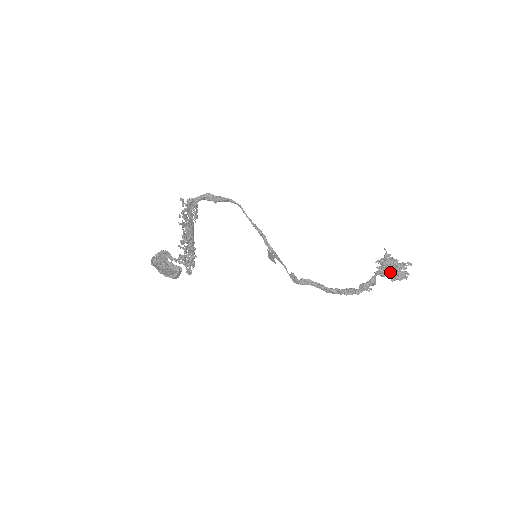
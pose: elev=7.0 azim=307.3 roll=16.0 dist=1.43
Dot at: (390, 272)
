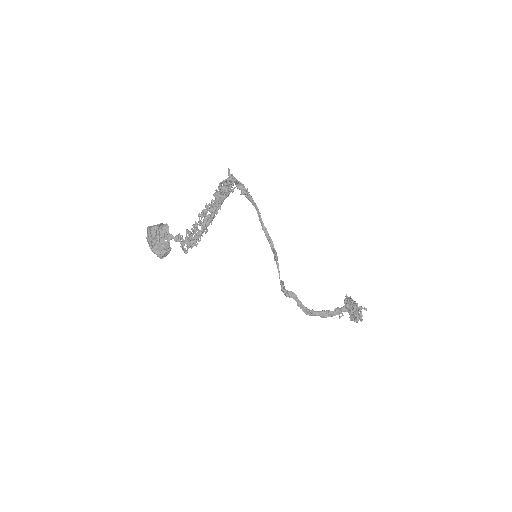
Dot at: (353, 309)
